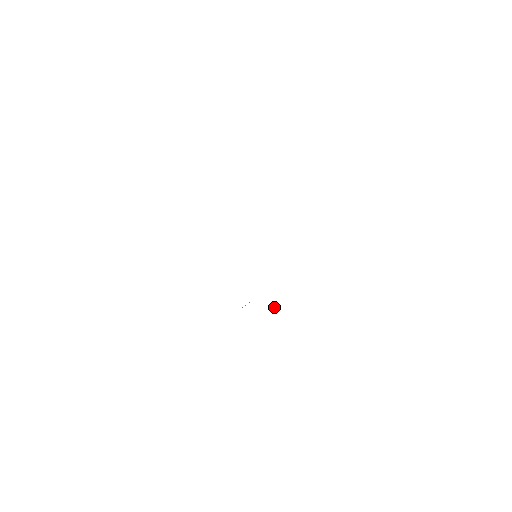
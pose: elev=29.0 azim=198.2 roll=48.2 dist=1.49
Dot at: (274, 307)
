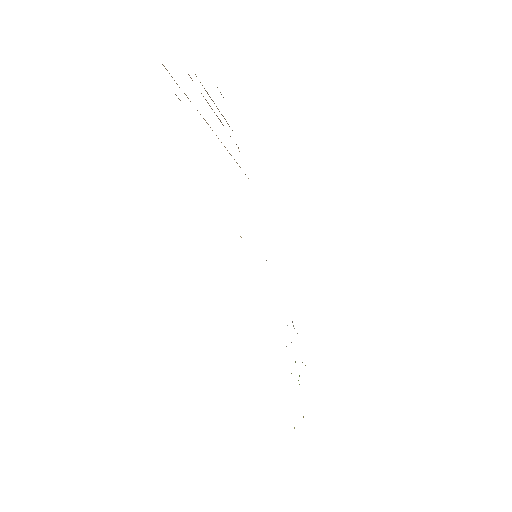
Dot at: occluded
